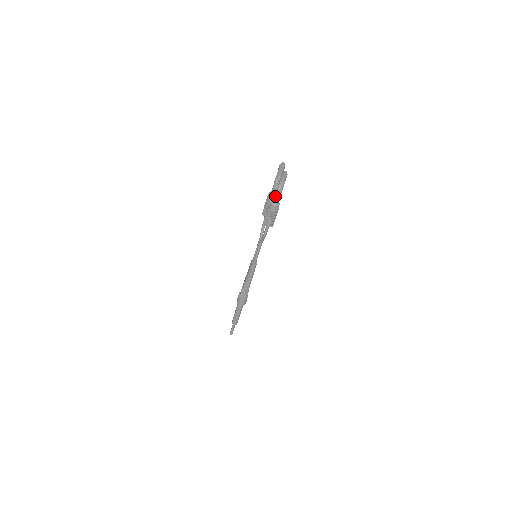
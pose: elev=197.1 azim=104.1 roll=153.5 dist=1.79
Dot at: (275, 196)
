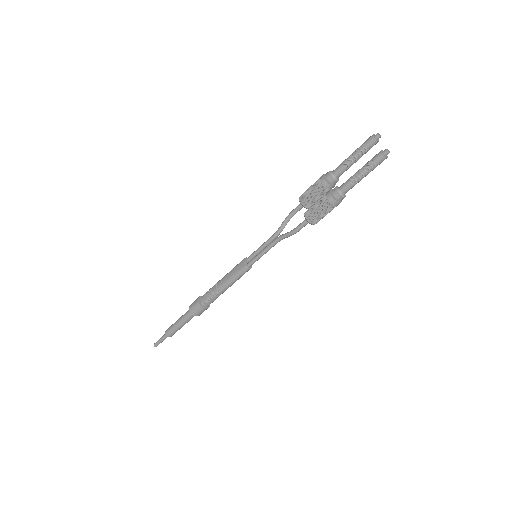
Dot at: (349, 182)
